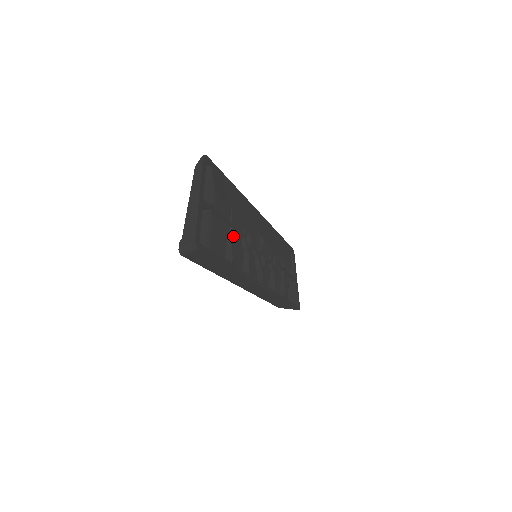
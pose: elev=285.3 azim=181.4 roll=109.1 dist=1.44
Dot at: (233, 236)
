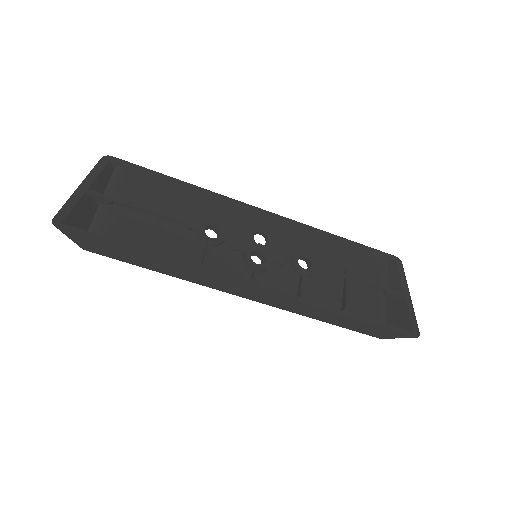
Dot at: (161, 225)
